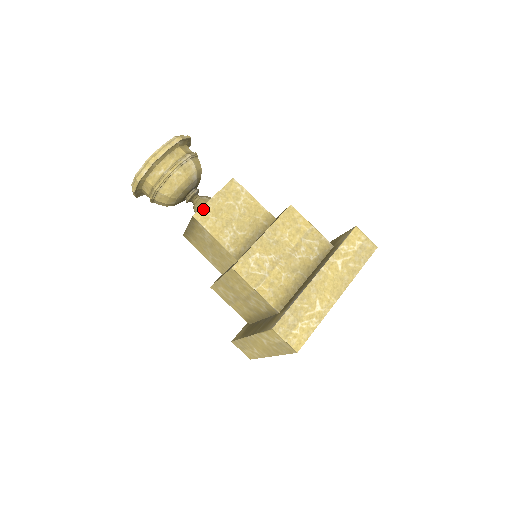
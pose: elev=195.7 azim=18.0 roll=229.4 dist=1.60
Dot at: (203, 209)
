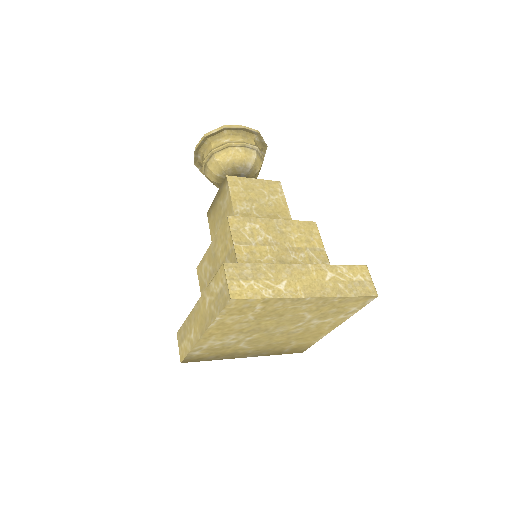
Dot at: (238, 178)
